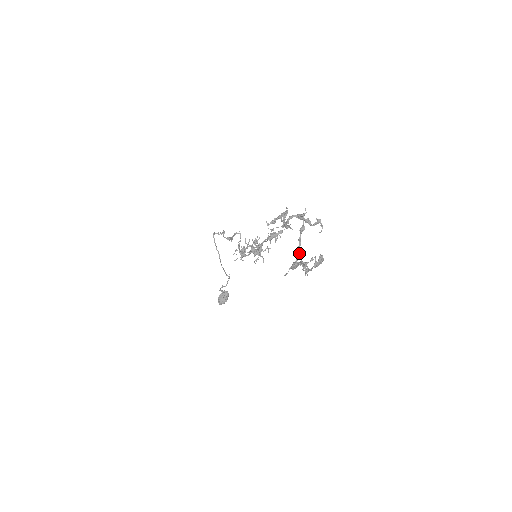
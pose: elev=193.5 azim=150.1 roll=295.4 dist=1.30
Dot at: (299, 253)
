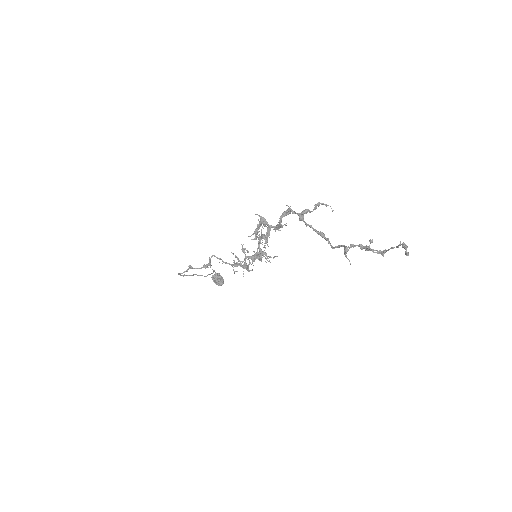
Dot at: (321, 233)
